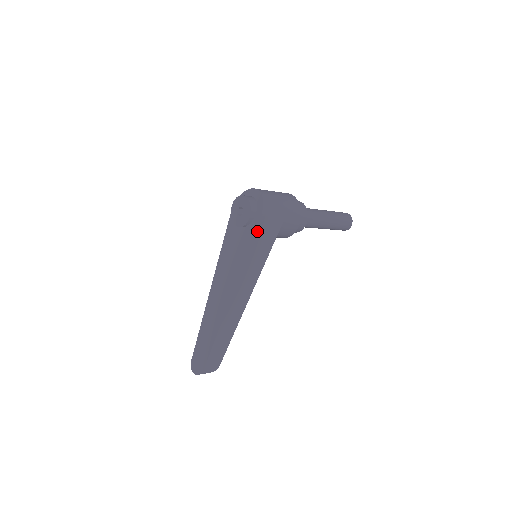
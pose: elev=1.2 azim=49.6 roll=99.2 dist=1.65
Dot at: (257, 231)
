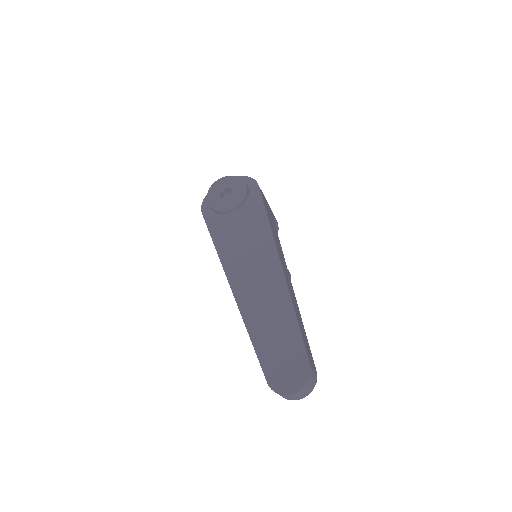
Dot at: (263, 201)
